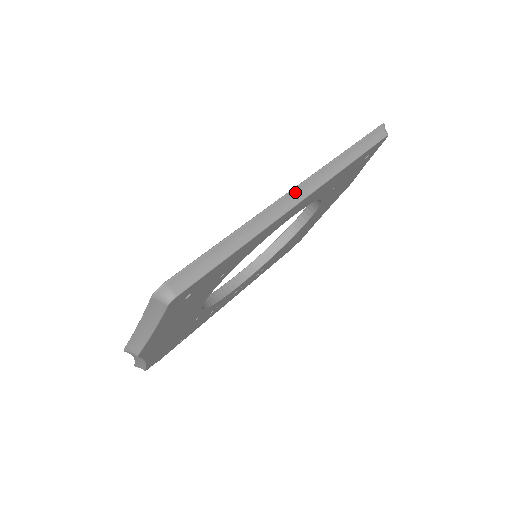
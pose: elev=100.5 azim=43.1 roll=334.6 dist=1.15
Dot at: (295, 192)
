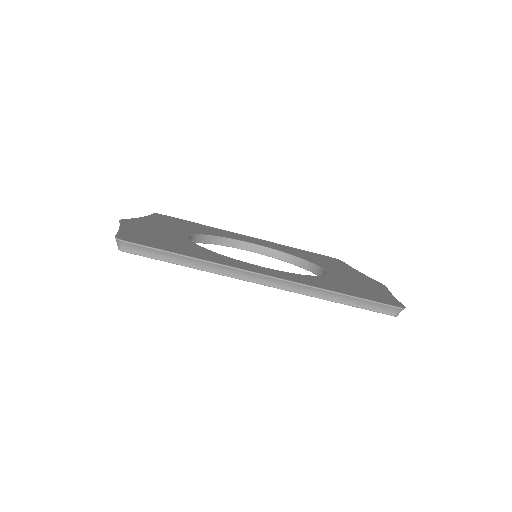
Dot at: (264, 277)
